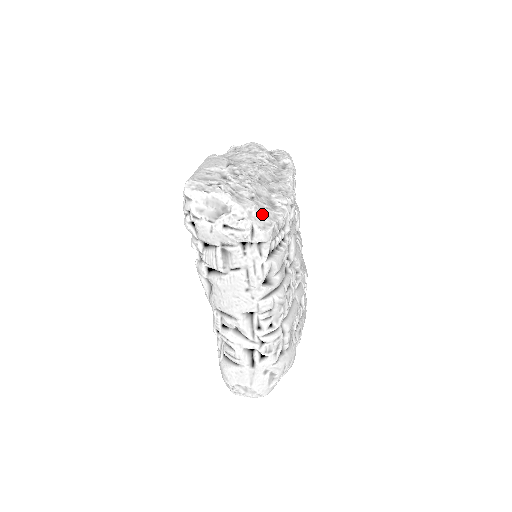
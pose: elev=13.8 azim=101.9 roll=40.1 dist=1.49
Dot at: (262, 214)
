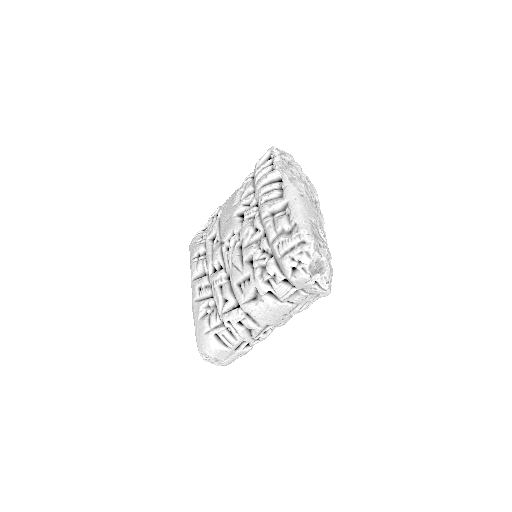
Dot at: occluded
